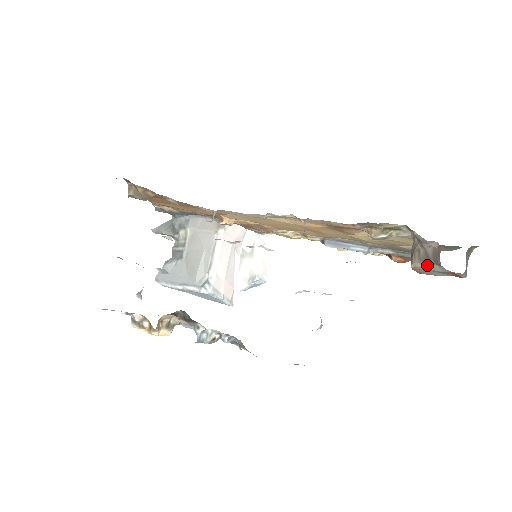
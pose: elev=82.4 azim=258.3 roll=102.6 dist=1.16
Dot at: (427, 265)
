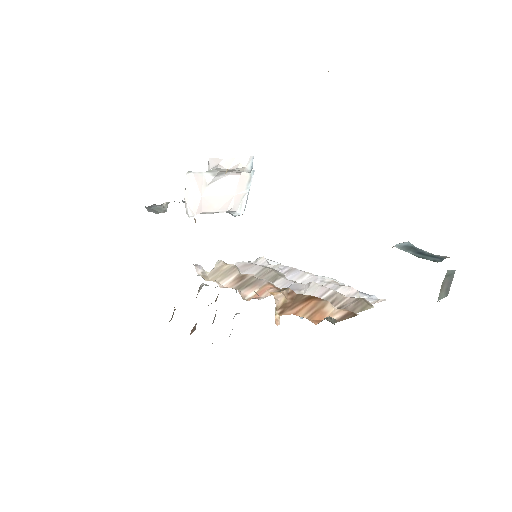
Dot at: occluded
